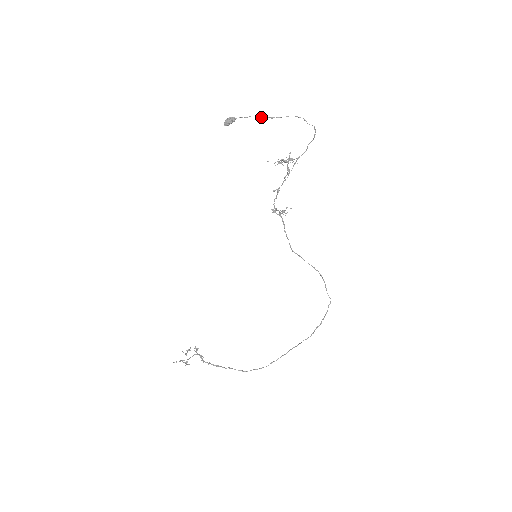
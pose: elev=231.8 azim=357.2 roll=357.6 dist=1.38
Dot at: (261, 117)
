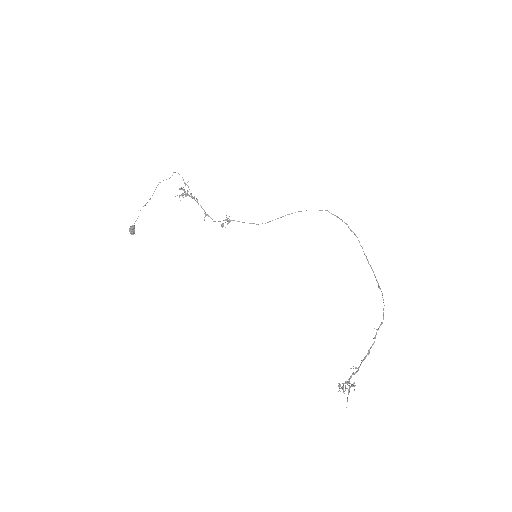
Dot at: occluded
